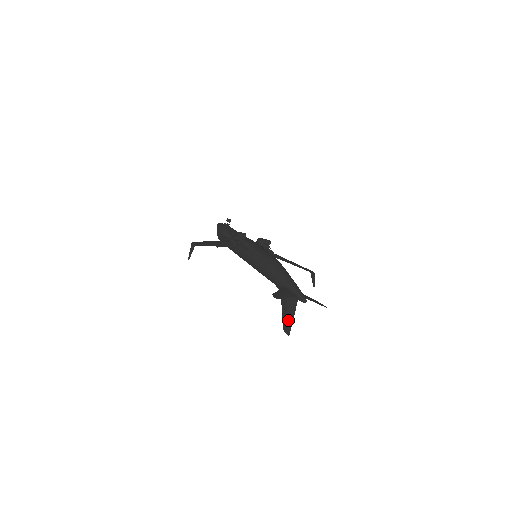
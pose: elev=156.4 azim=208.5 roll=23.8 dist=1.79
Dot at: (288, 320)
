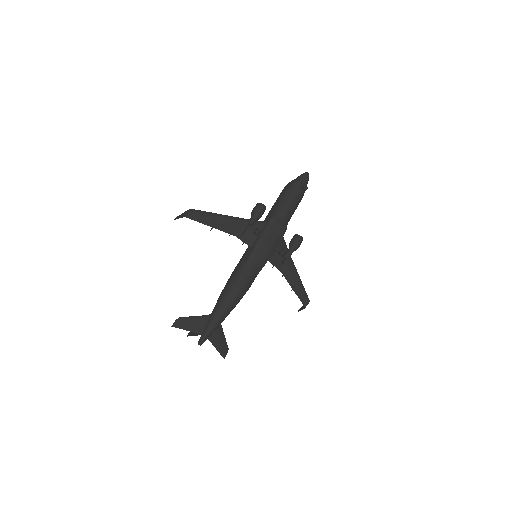
Dot at: occluded
